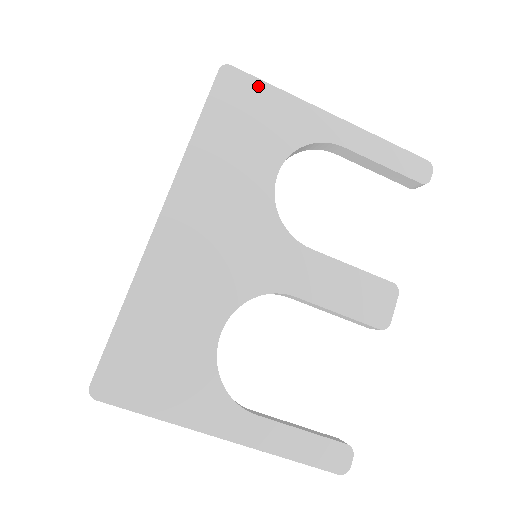
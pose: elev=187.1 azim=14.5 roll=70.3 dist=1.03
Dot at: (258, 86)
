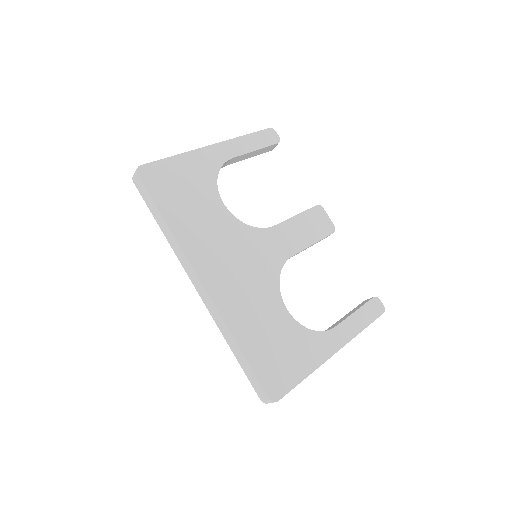
Dot at: (165, 164)
